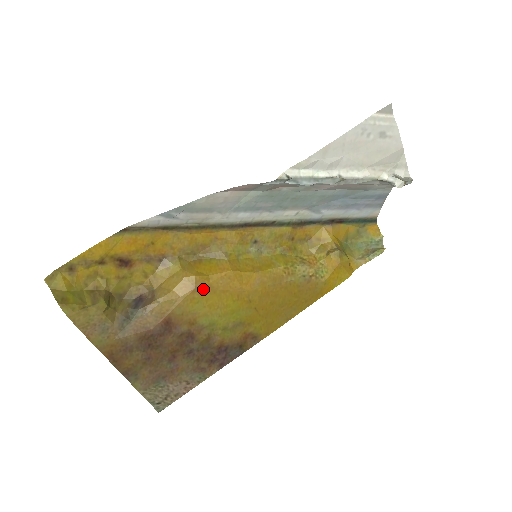
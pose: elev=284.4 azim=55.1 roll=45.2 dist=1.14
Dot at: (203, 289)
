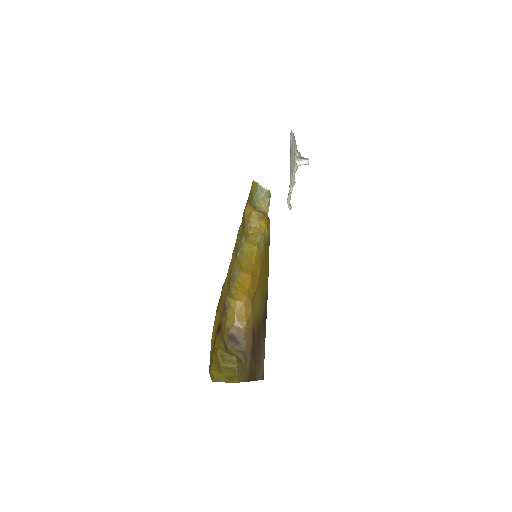
Dot at: (253, 299)
